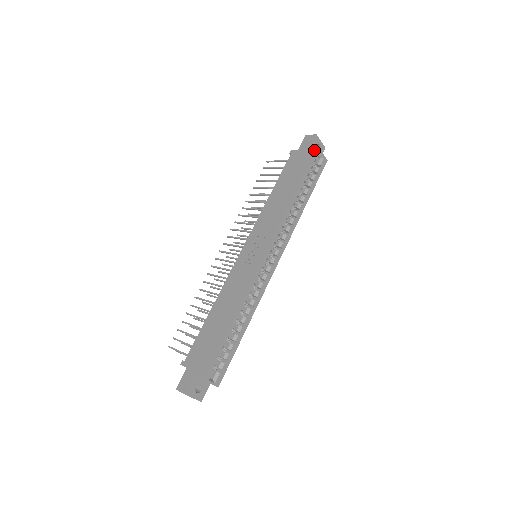
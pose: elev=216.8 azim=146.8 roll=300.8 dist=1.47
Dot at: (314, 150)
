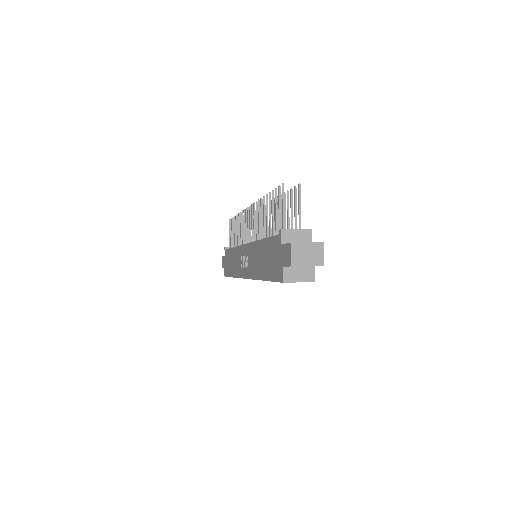
Dot at: (281, 278)
